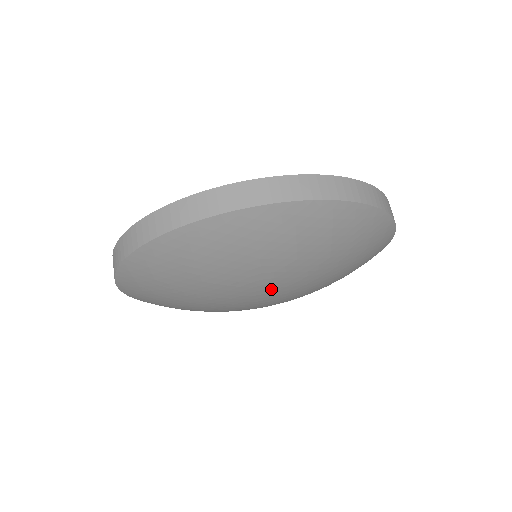
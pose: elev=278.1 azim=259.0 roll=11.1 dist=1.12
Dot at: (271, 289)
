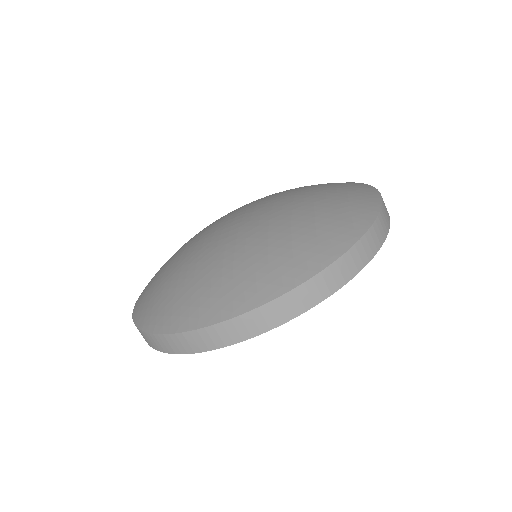
Dot at: occluded
